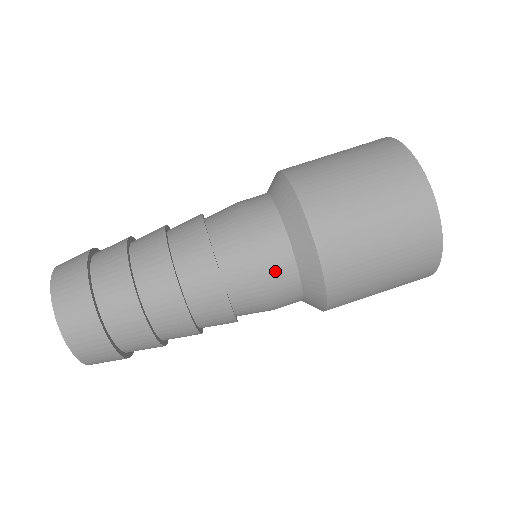
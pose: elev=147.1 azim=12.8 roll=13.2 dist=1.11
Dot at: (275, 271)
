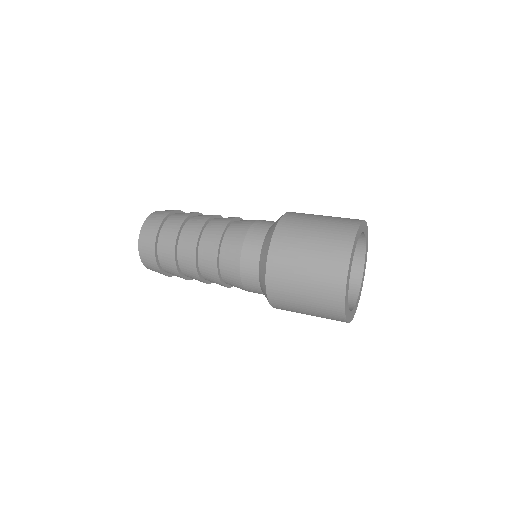
Dot at: (246, 276)
